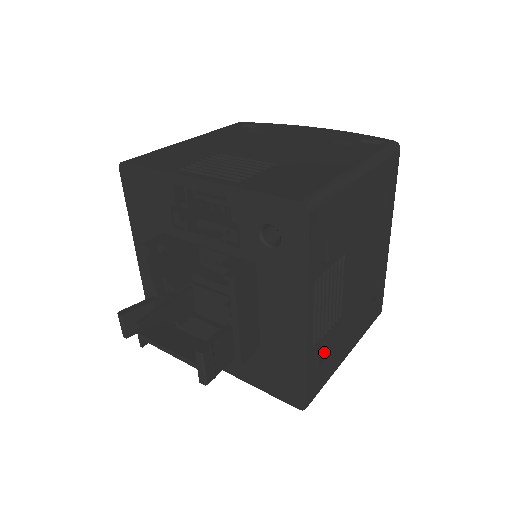
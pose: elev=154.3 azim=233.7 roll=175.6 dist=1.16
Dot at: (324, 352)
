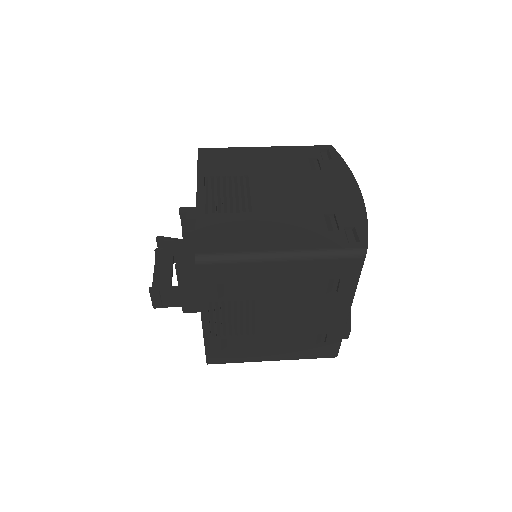
Dot at: (231, 345)
